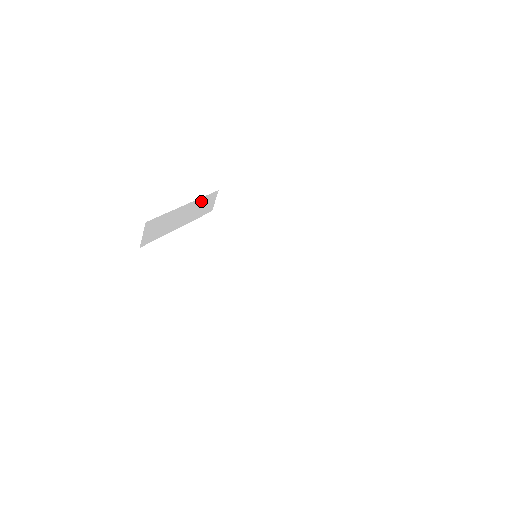
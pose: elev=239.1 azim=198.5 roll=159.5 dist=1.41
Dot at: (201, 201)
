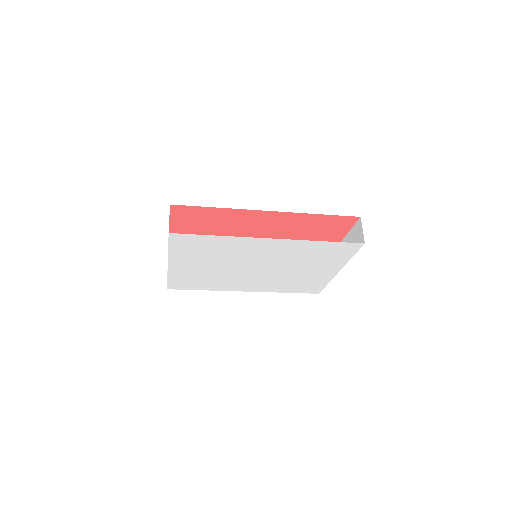
Dot at: occluded
